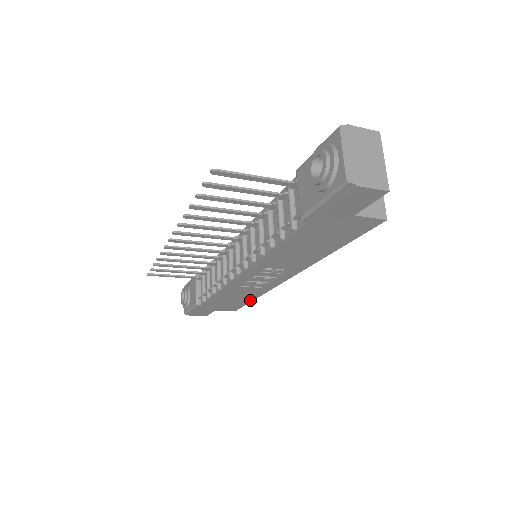
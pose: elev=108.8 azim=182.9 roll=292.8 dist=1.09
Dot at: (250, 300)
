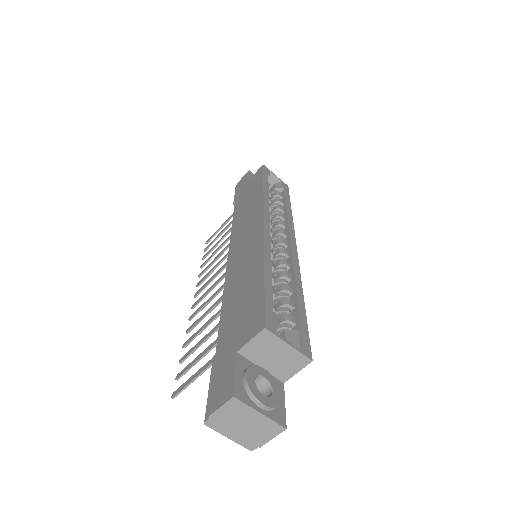
Dot at: occluded
